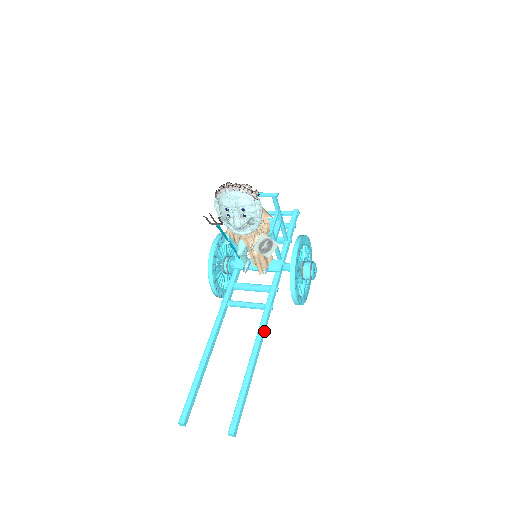
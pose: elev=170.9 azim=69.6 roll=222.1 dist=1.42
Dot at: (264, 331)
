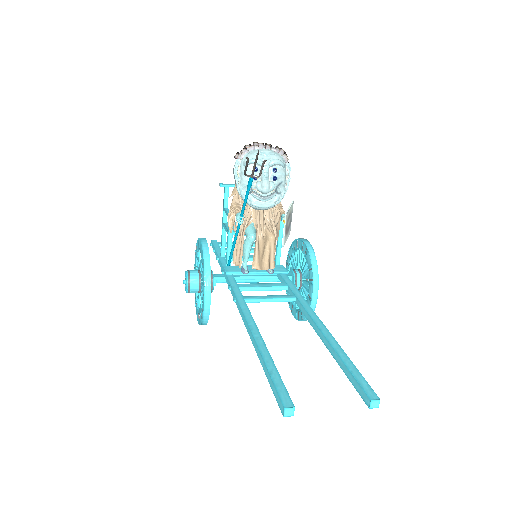
Dot at: (313, 314)
